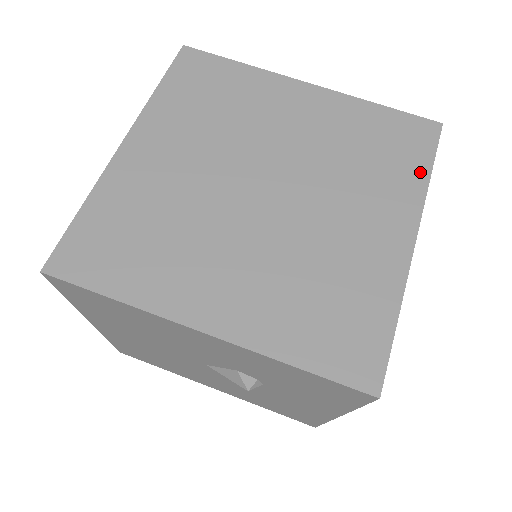
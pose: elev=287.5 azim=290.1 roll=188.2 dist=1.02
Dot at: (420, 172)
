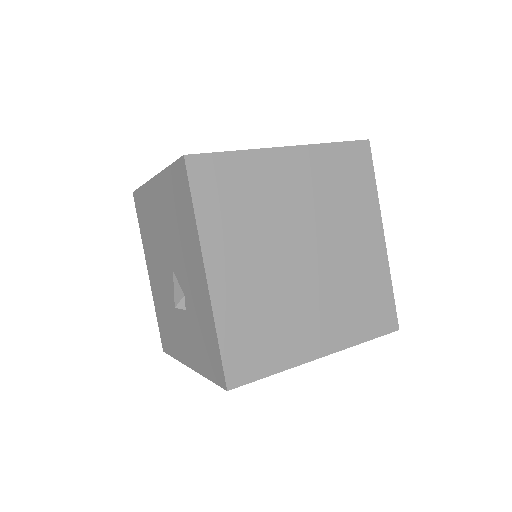
Dot at: (363, 335)
